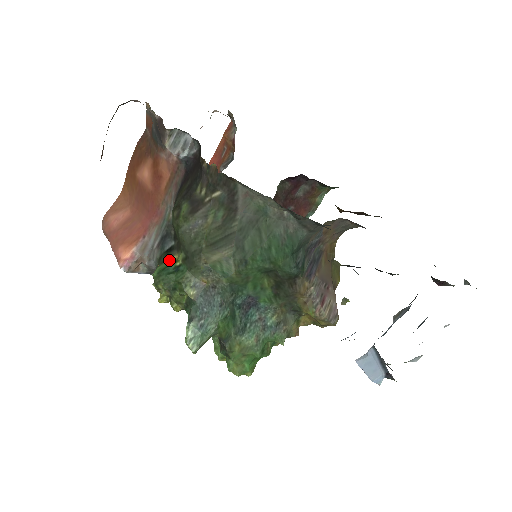
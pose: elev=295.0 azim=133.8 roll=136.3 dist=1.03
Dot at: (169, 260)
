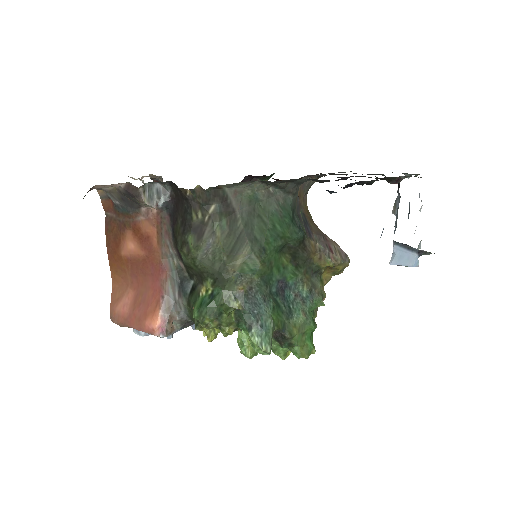
Dot at: (199, 296)
